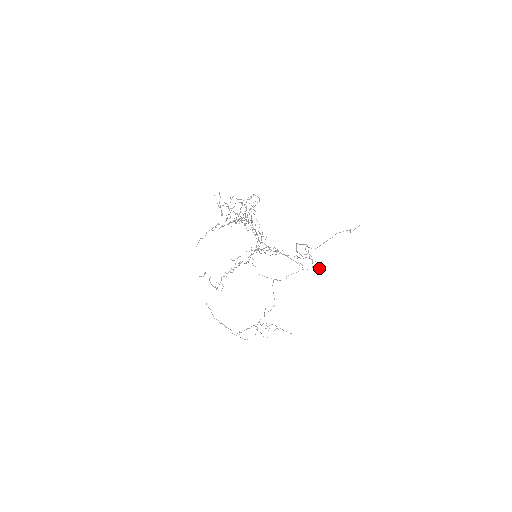
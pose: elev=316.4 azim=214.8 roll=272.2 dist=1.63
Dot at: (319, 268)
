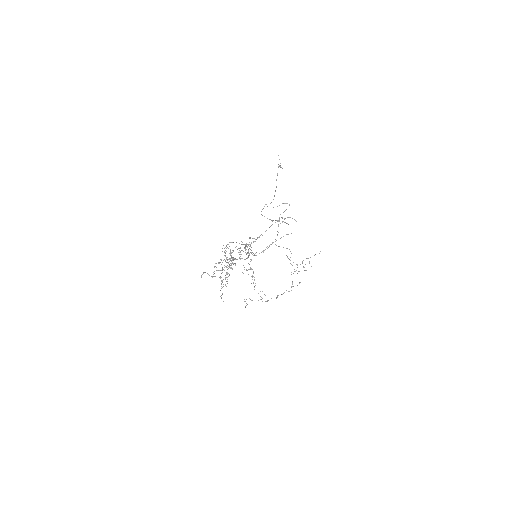
Dot at: (289, 205)
